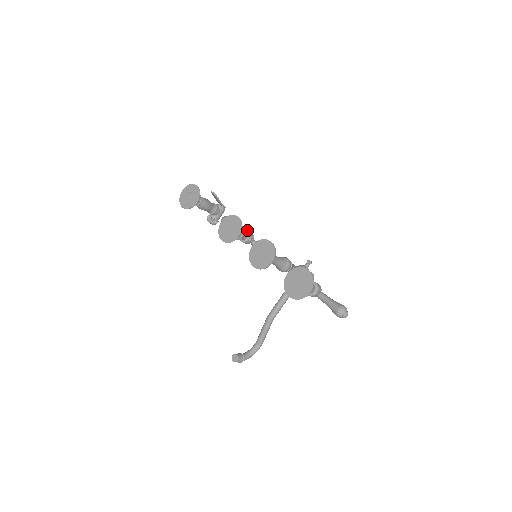
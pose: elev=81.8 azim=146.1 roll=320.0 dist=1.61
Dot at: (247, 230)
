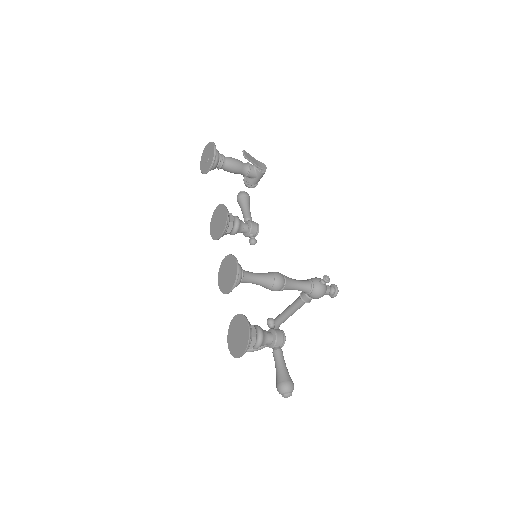
Dot at: (250, 222)
